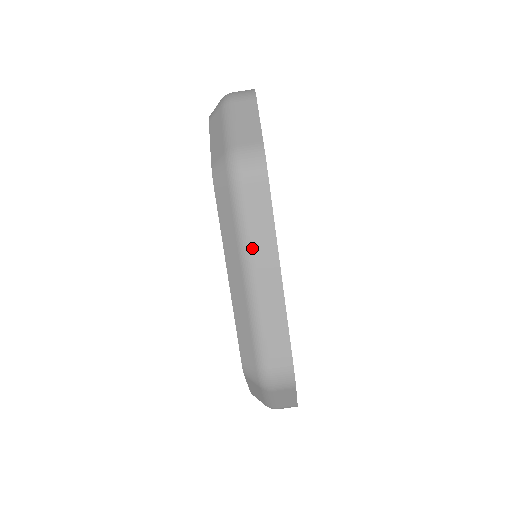
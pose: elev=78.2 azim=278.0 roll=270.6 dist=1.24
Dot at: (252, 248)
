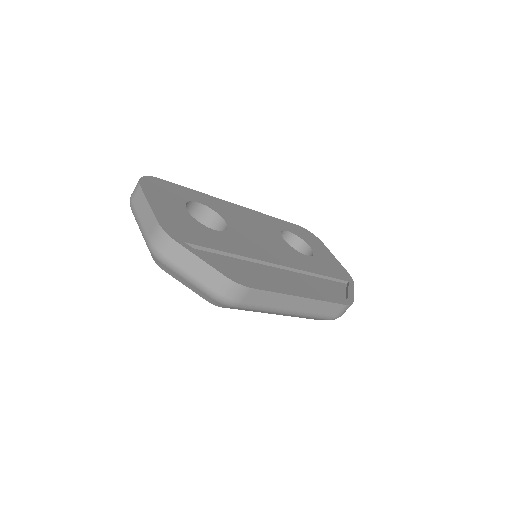
Dot at: (277, 308)
